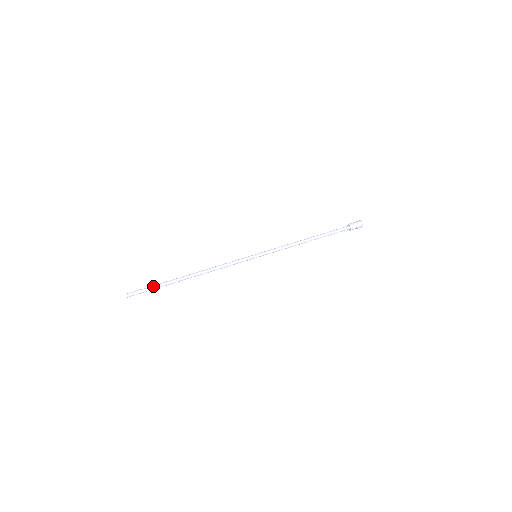
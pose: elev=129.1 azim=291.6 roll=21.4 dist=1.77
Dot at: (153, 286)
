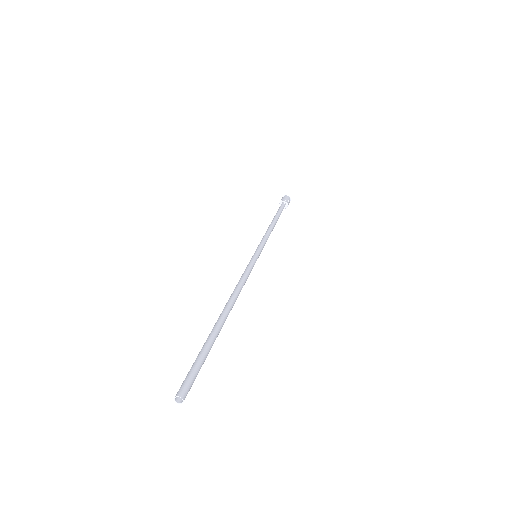
Dot at: (199, 354)
